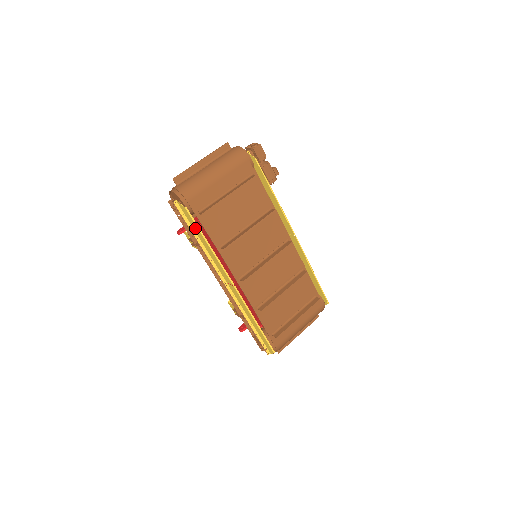
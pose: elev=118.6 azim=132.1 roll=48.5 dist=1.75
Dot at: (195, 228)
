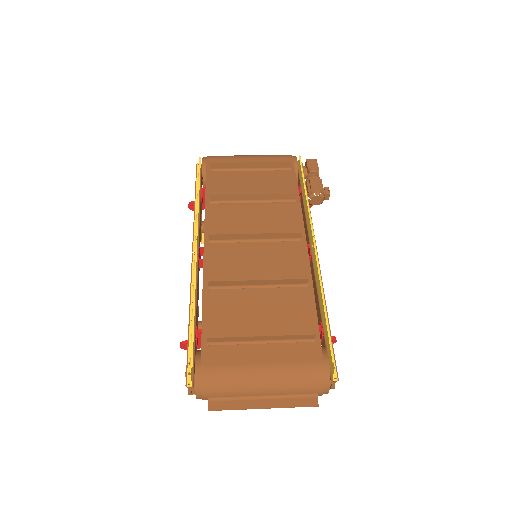
Dot at: occluded
